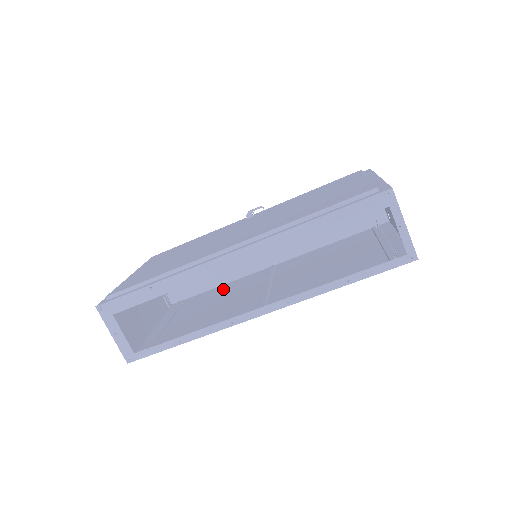
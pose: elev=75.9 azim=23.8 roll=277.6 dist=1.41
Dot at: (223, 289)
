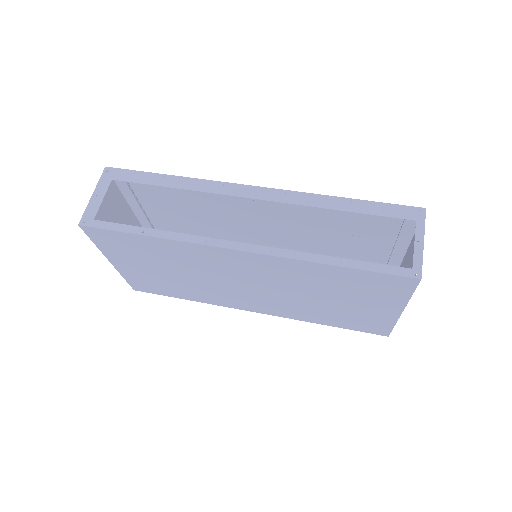
Dot at: (195, 294)
